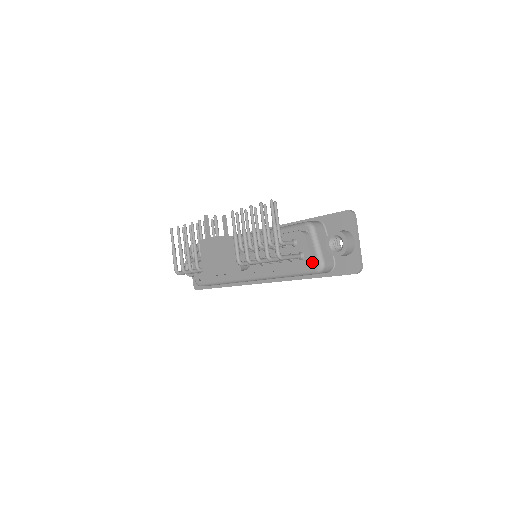
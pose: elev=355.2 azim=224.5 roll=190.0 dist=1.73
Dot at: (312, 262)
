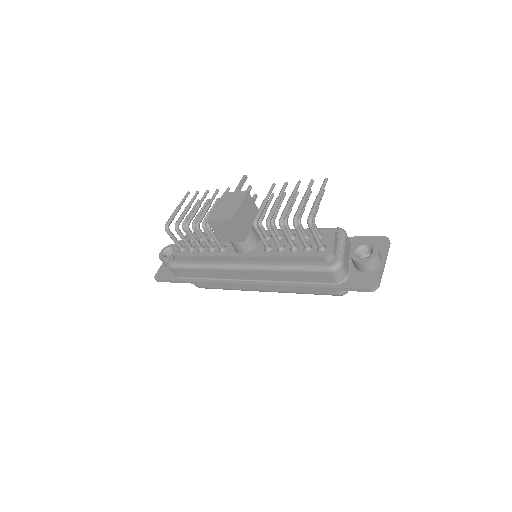
Dot at: (330, 257)
